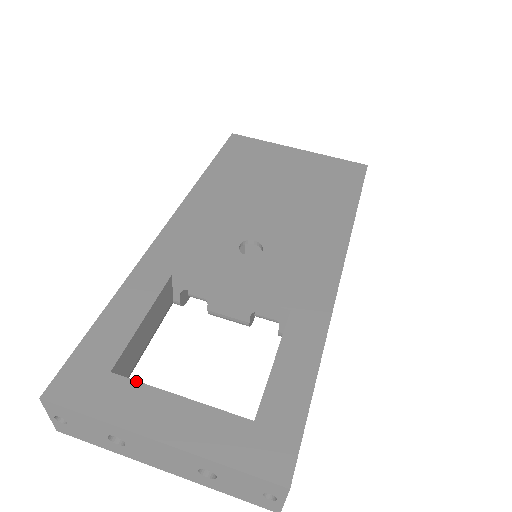
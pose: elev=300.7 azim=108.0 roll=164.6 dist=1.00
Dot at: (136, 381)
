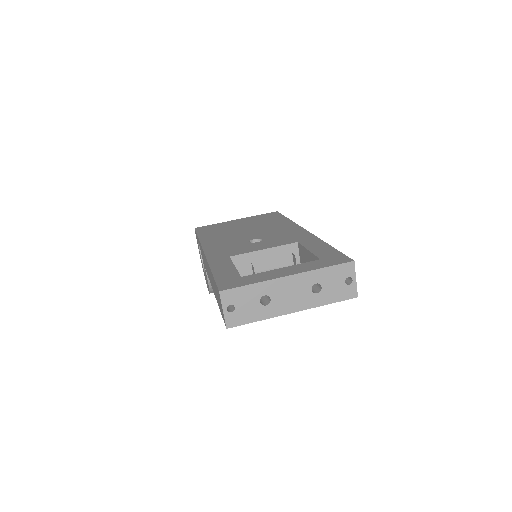
Dot at: occluded
